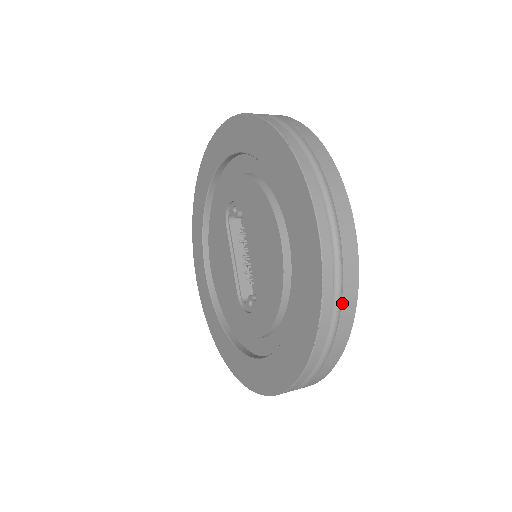
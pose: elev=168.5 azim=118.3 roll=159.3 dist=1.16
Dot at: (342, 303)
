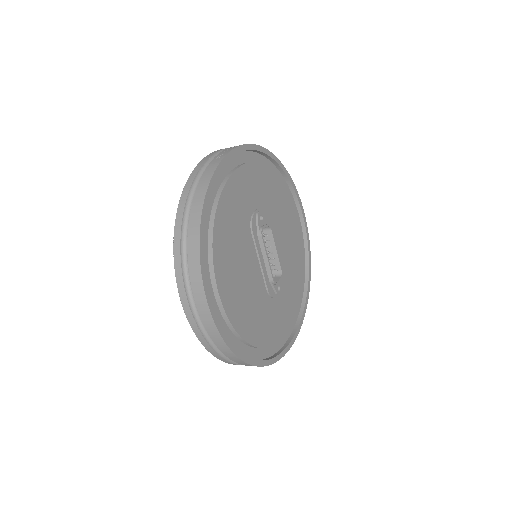
Dot at: (220, 350)
